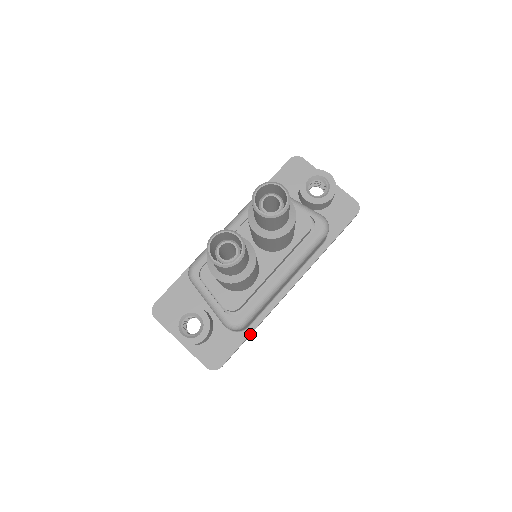
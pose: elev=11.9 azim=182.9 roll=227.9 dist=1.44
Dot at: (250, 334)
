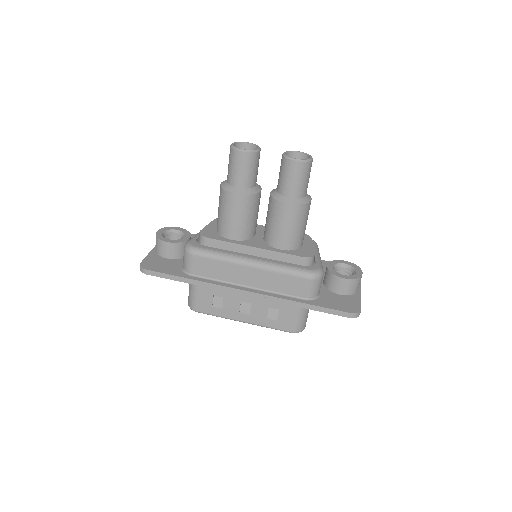
Dot at: (187, 278)
